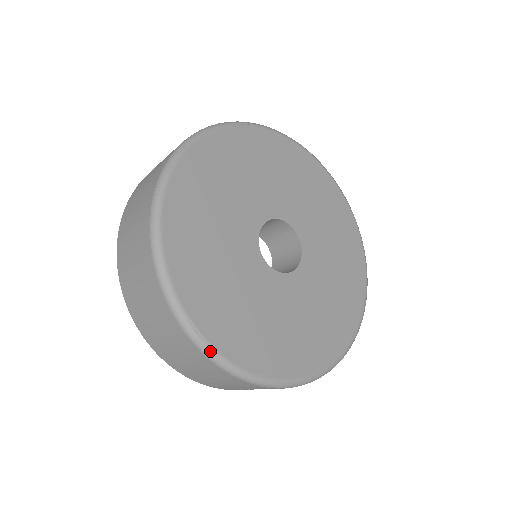
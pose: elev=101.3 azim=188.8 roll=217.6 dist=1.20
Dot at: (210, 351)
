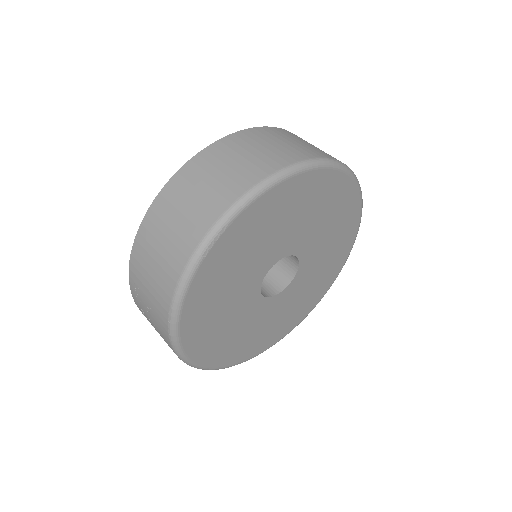
Dot at: (200, 256)
